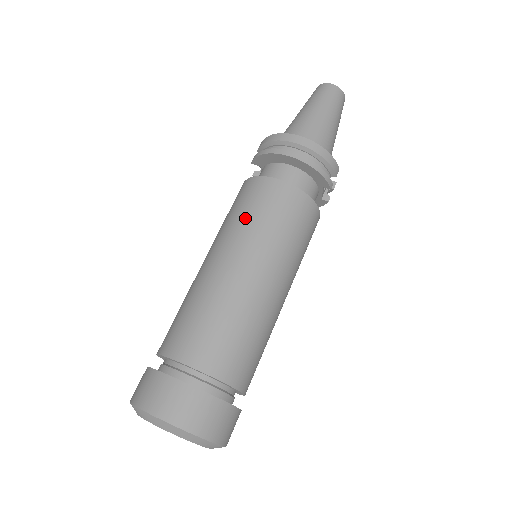
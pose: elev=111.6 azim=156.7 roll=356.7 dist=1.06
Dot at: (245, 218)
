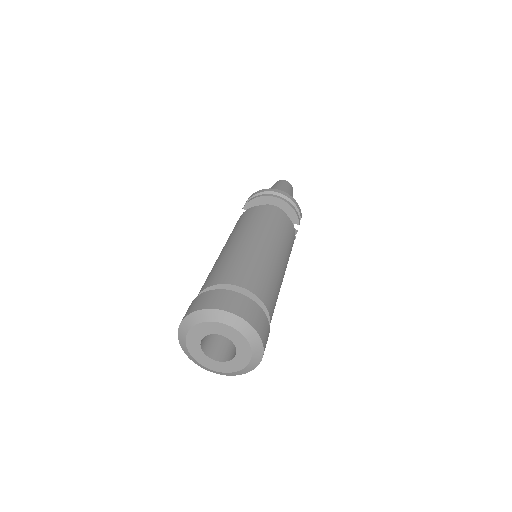
Dot at: (253, 221)
